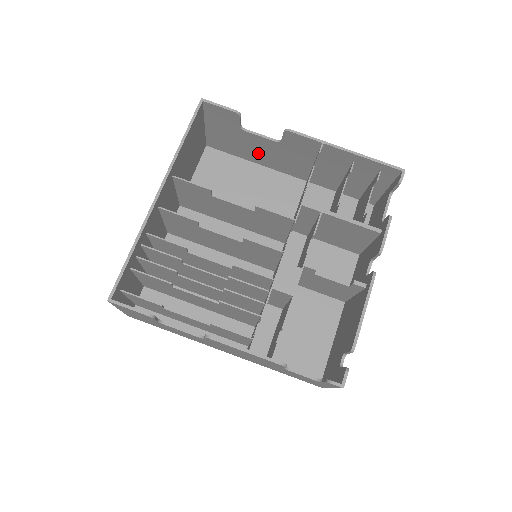
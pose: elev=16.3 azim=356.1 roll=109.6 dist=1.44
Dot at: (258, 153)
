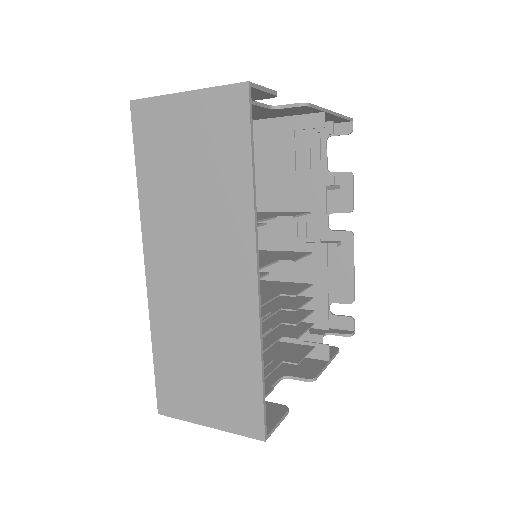
Dot at: occluded
